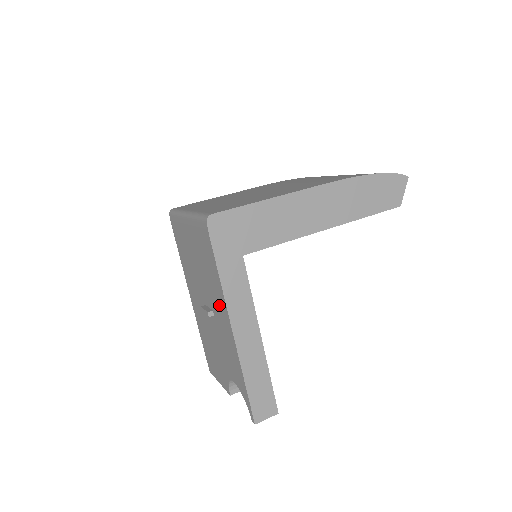
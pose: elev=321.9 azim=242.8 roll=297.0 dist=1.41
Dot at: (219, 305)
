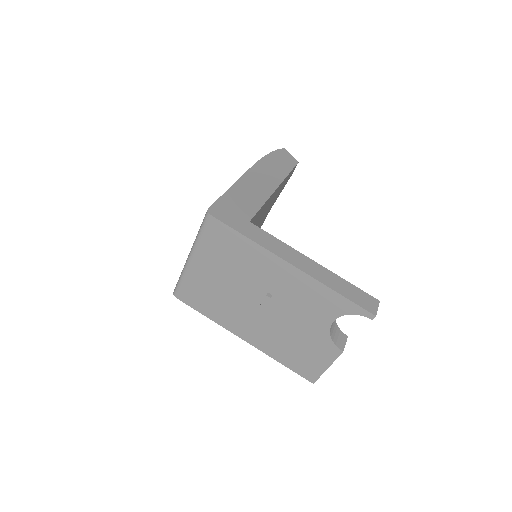
Dot at: (268, 269)
